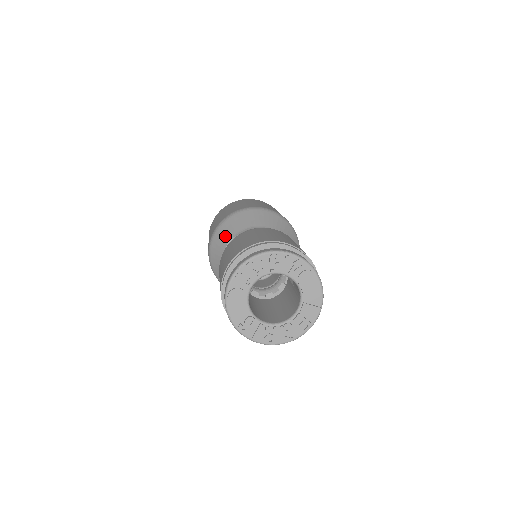
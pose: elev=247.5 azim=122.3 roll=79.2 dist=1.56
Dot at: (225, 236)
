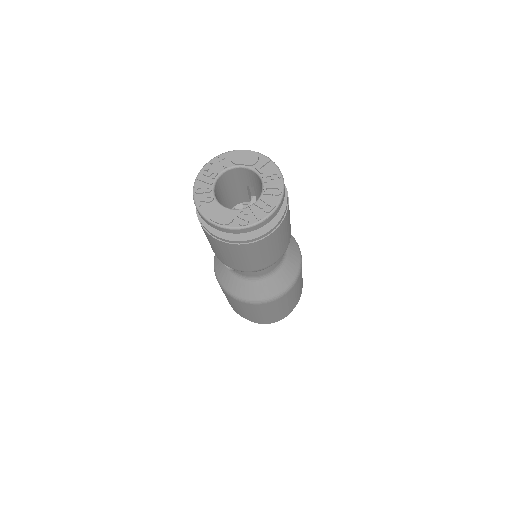
Dot at: (221, 268)
